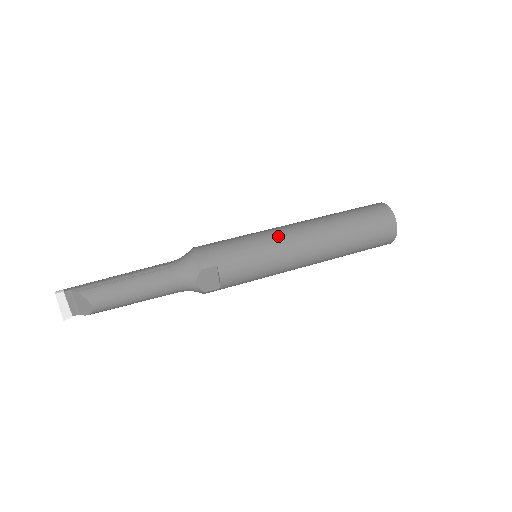
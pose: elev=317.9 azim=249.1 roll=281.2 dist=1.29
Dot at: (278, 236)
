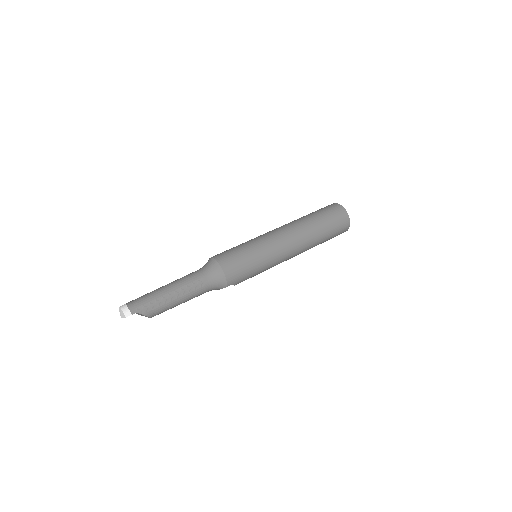
Dot at: (279, 254)
